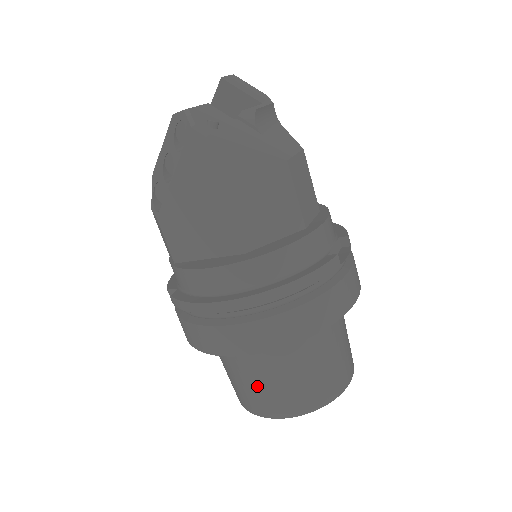
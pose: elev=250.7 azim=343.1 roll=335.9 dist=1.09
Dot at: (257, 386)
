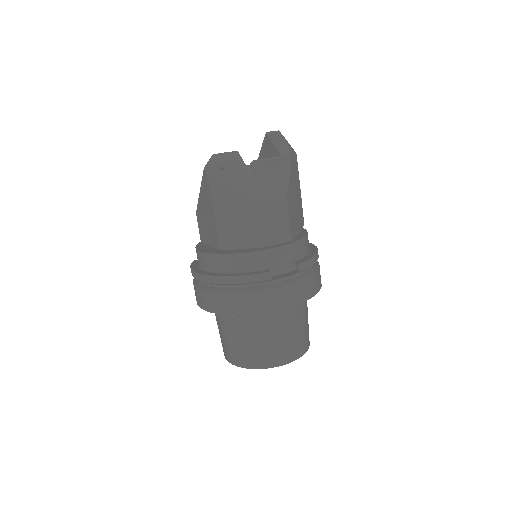
Dot at: (221, 335)
